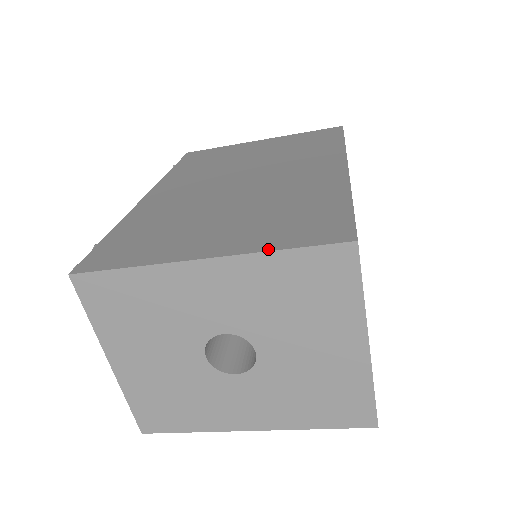
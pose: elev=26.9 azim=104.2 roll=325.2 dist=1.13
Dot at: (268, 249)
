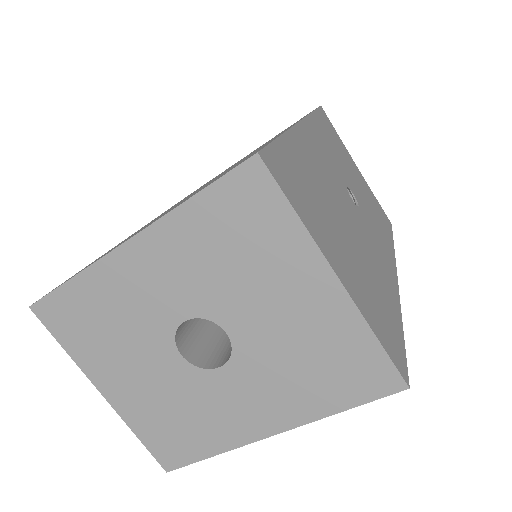
Dot at: (180, 204)
